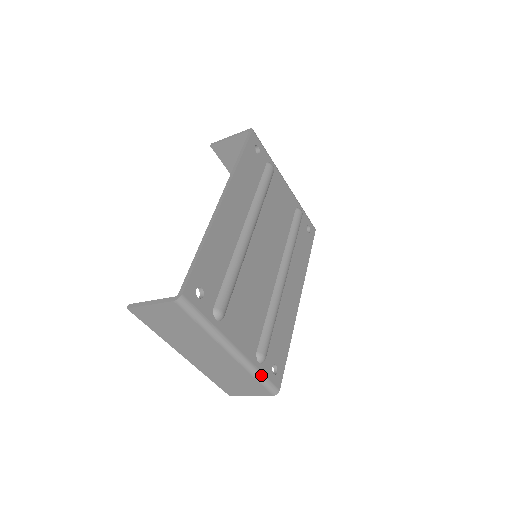
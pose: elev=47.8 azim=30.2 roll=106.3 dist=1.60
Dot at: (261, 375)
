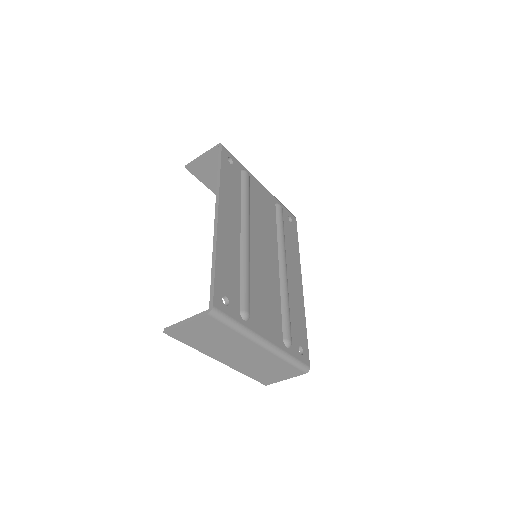
Dot at: (292, 358)
